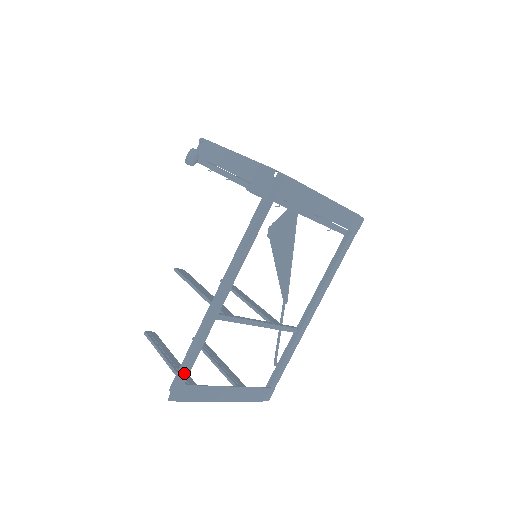
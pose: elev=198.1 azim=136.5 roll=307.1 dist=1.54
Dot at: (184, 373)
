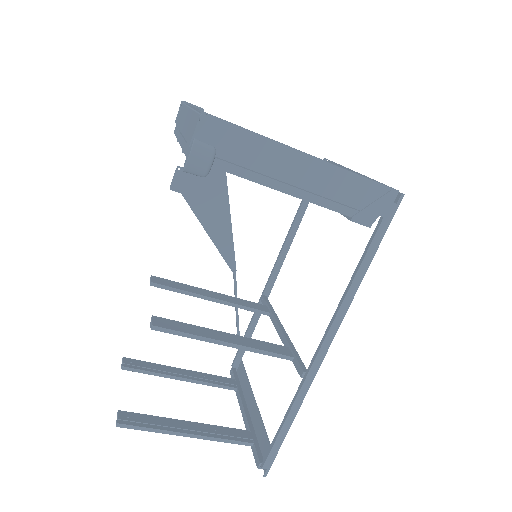
Dot at: (280, 443)
